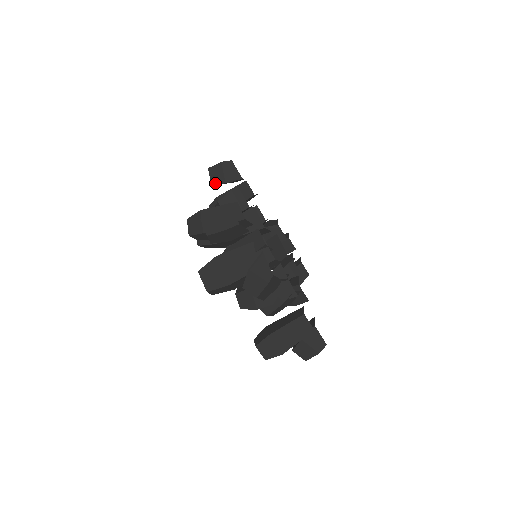
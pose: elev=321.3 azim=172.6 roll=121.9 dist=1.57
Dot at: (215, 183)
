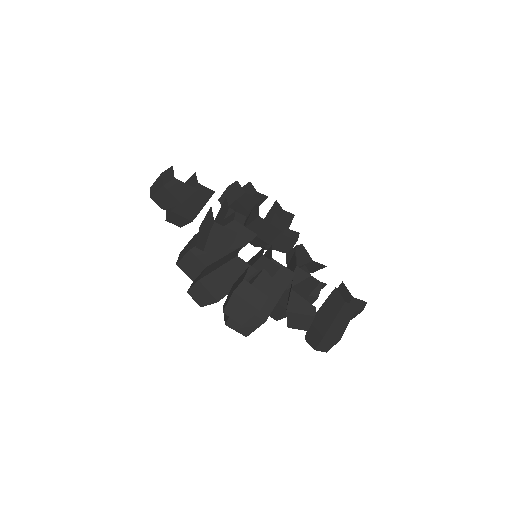
Dot at: (168, 208)
